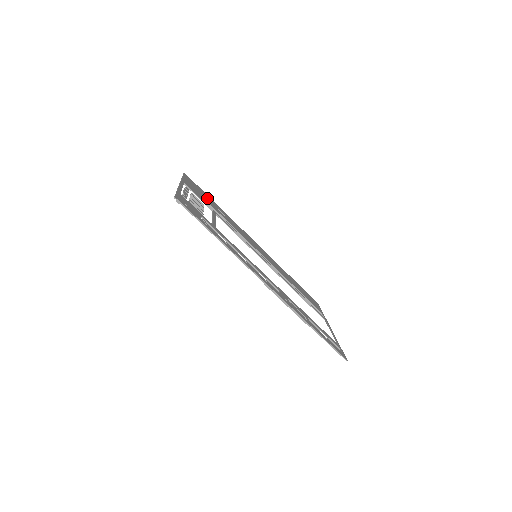
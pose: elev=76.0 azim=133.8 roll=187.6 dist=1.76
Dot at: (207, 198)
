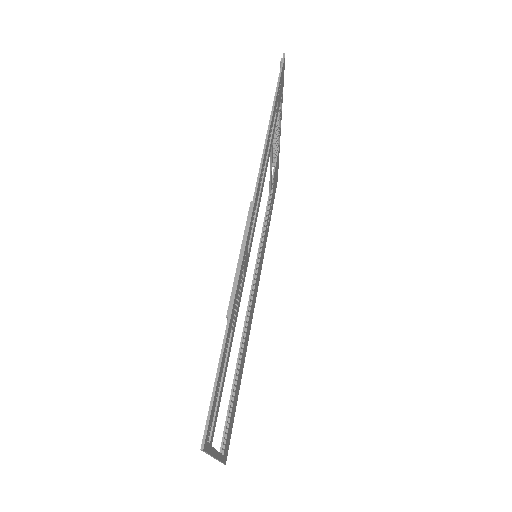
Dot at: (272, 203)
